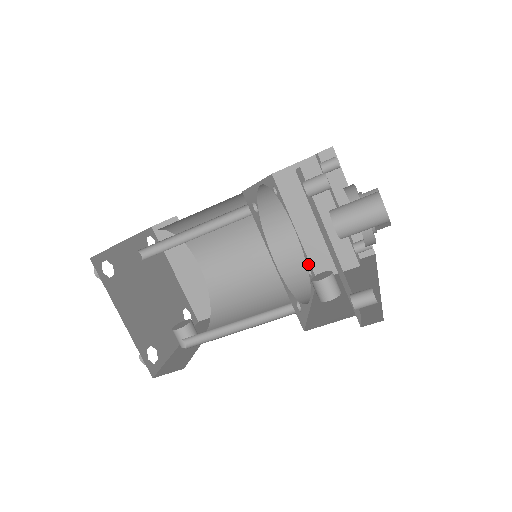
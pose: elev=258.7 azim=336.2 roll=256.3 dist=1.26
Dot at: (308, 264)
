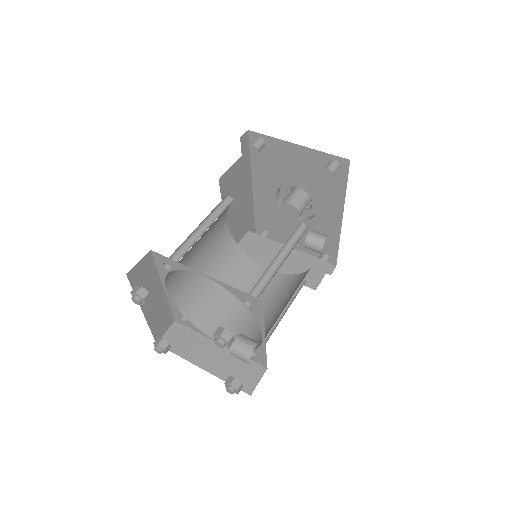
Dot at: occluded
